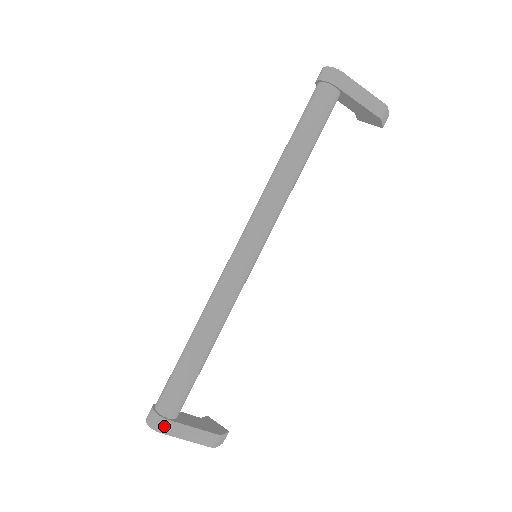
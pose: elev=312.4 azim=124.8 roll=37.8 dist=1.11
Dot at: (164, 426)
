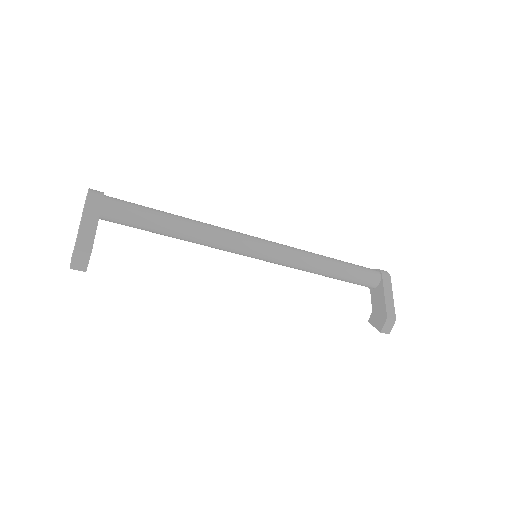
Dot at: (96, 197)
